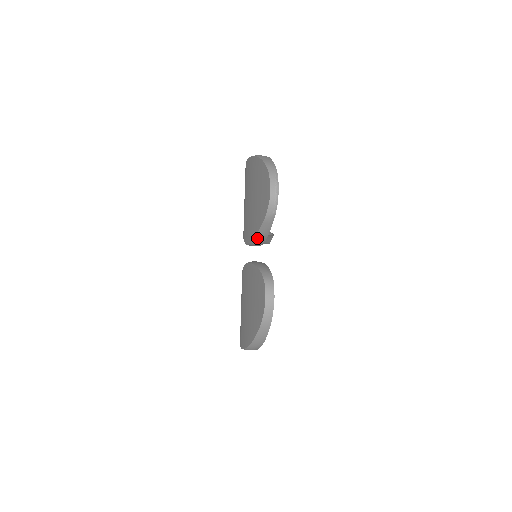
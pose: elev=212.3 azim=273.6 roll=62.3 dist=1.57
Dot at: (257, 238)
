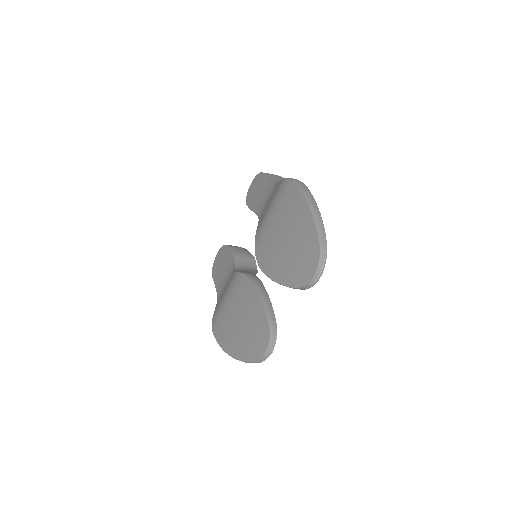
Dot at: occluded
